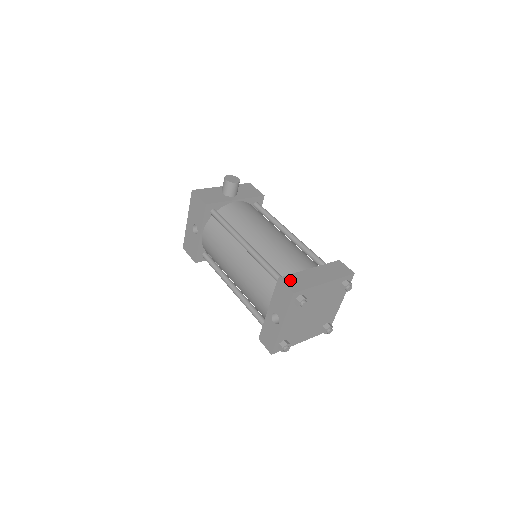
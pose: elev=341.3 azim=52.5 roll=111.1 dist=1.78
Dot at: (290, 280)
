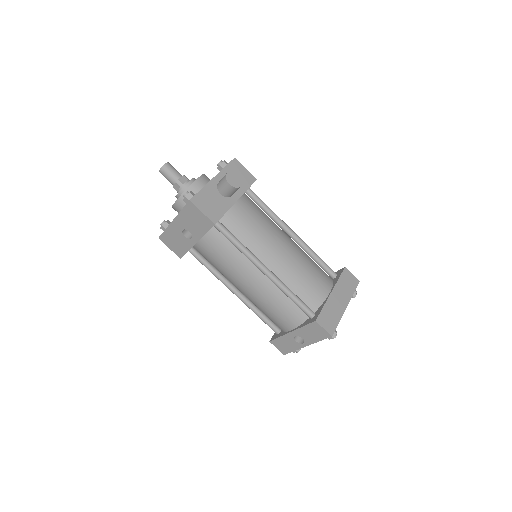
Dot at: (324, 319)
